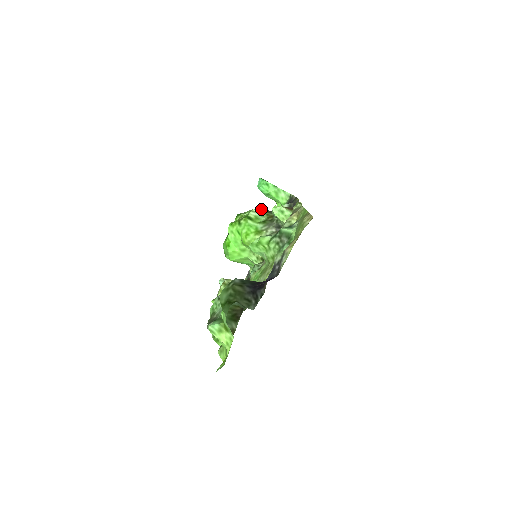
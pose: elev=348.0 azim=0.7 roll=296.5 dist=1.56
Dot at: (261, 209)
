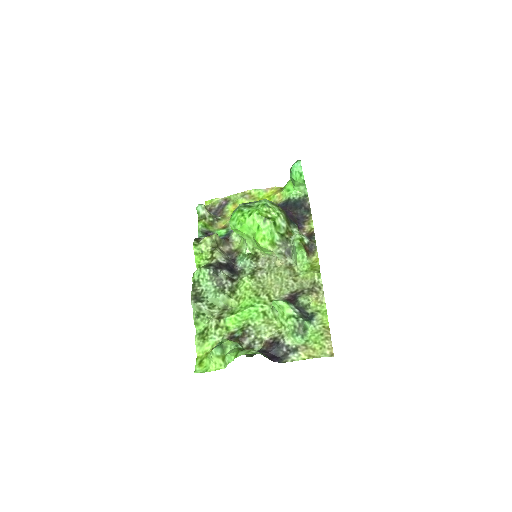
Dot at: (286, 214)
